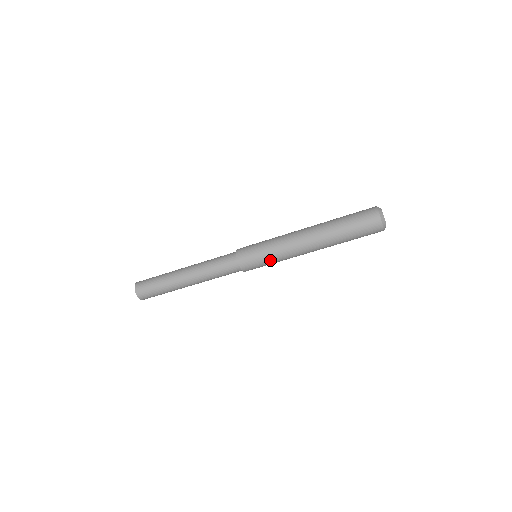
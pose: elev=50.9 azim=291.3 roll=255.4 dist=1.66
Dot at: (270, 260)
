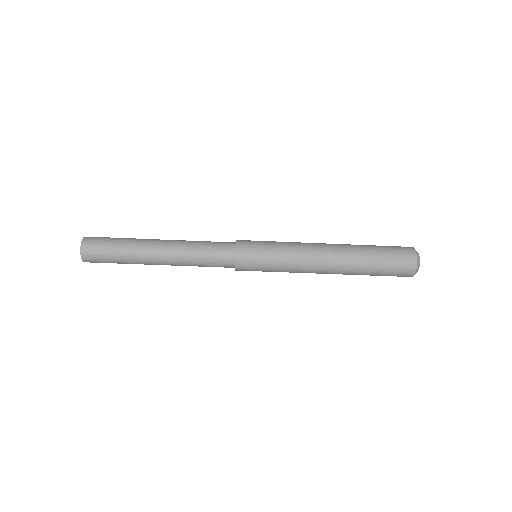
Dot at: (274, 269)
